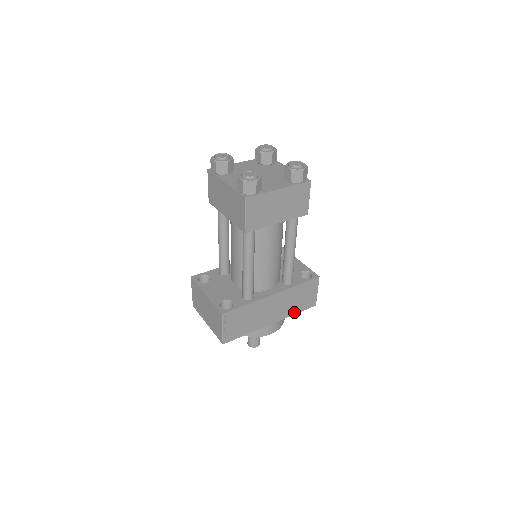
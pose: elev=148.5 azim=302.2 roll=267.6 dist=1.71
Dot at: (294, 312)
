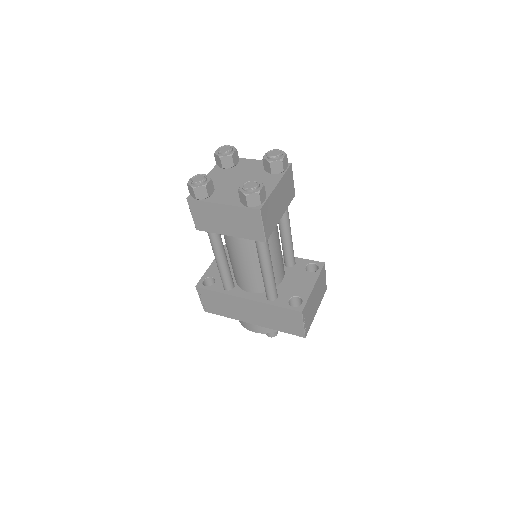
Dot at: (277, 328)
